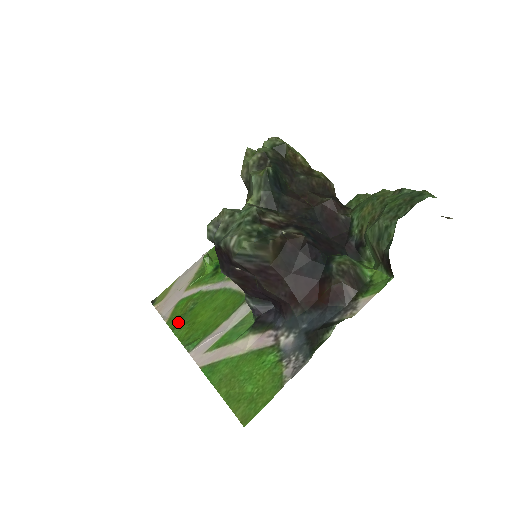
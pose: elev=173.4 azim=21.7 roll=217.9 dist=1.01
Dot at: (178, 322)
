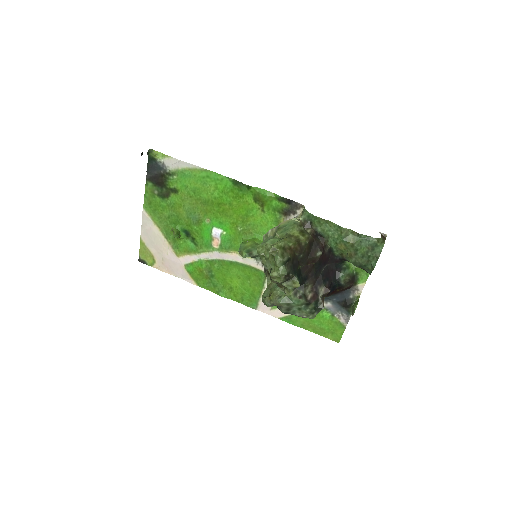
Dot at: (213, 287)
